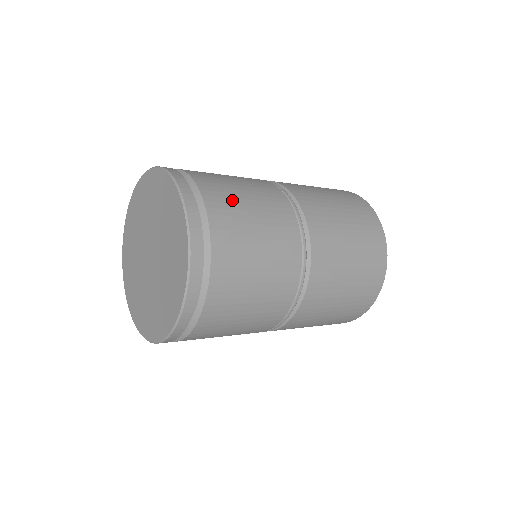
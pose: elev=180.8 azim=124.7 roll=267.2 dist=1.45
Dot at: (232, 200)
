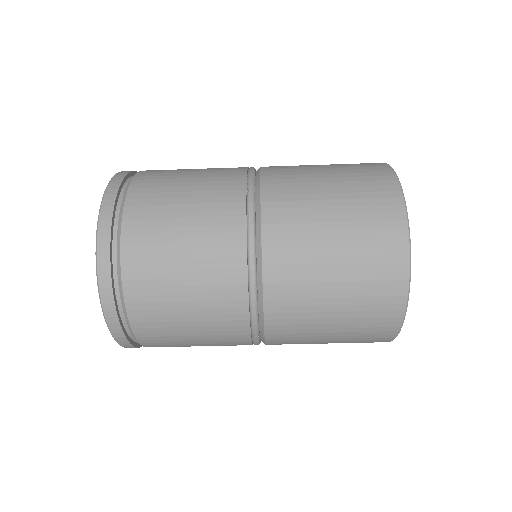
Dot at: (160, 215)
